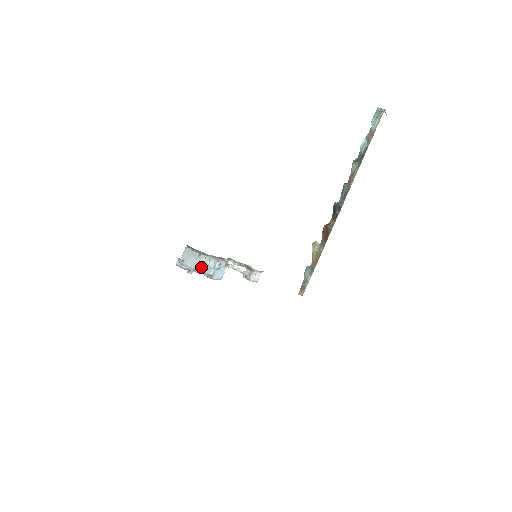
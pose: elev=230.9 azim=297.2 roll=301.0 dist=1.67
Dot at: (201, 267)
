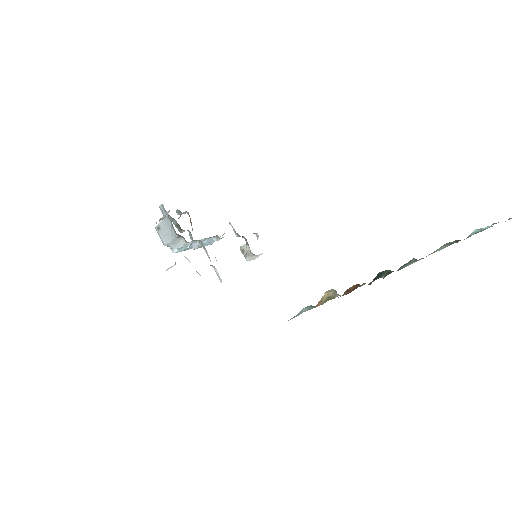
Dot at: (177, 248)
